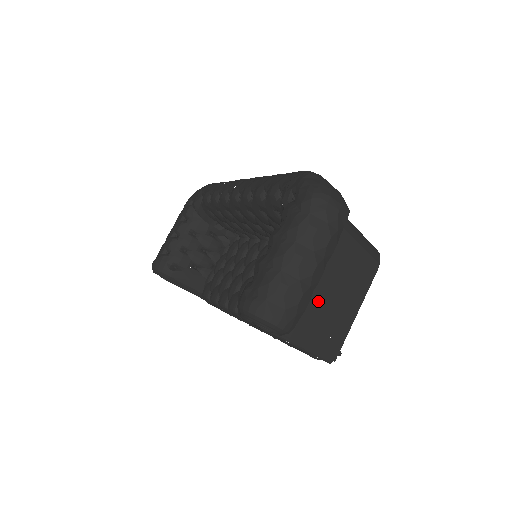
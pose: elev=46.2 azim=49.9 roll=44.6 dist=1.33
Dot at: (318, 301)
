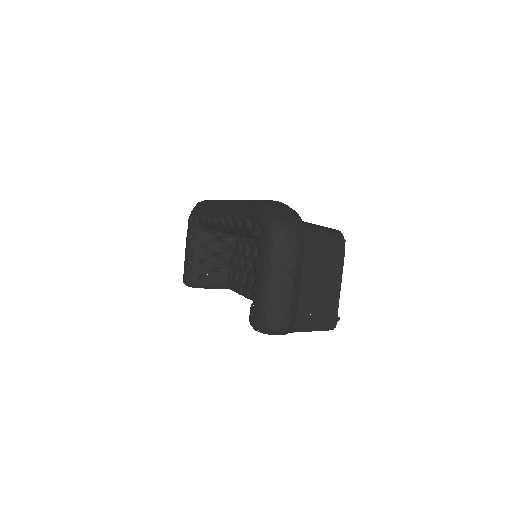
Dot at: (306, 296)
